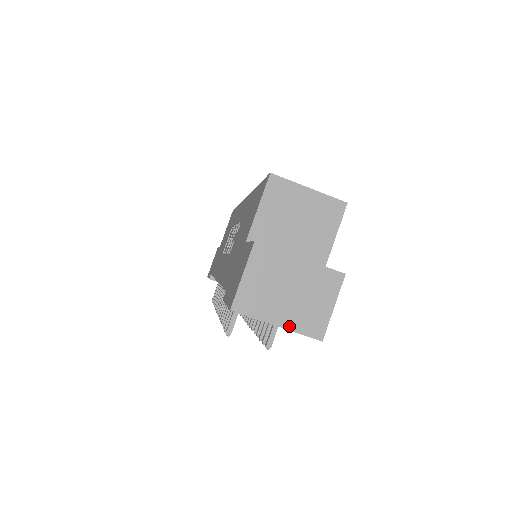
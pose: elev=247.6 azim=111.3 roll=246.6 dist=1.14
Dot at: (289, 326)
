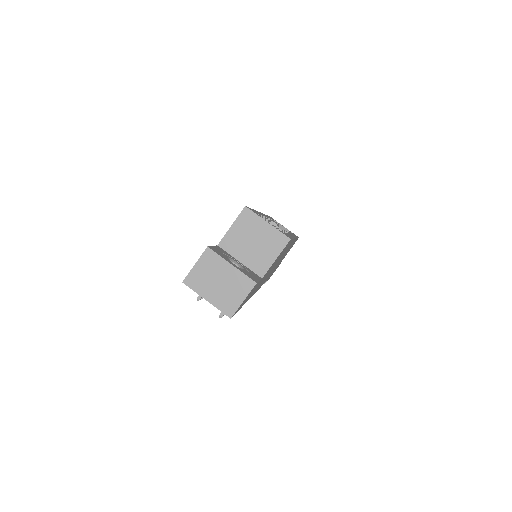
Dot at: (213, 303)
